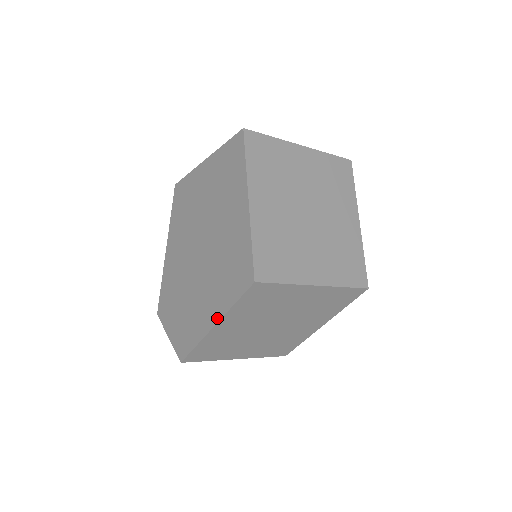
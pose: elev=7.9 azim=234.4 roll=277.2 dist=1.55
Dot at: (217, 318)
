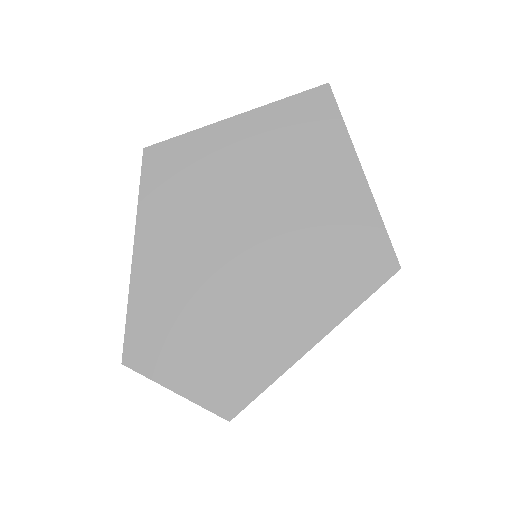
Dot at: (324, 330)
